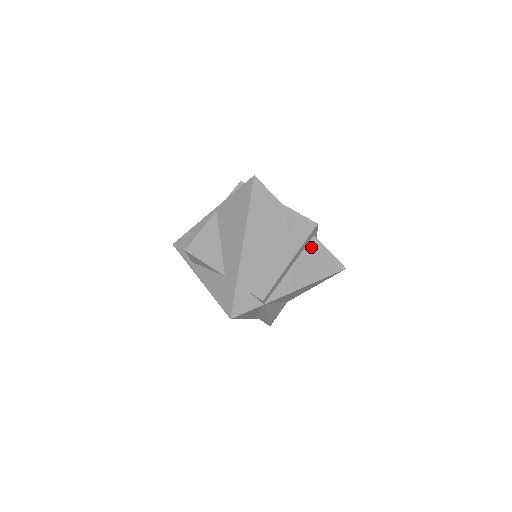
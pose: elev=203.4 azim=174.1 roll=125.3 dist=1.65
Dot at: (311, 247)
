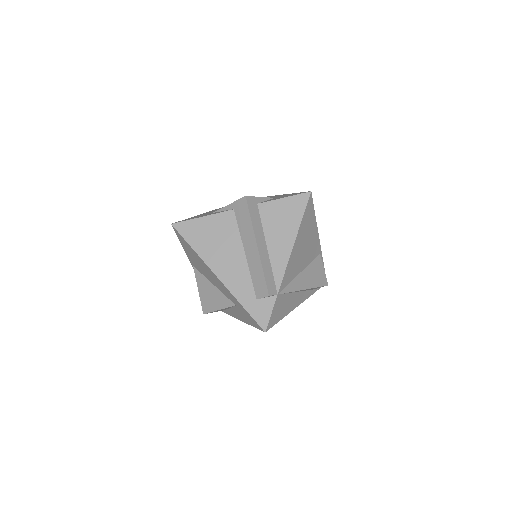
Dot at: (265, 214)
